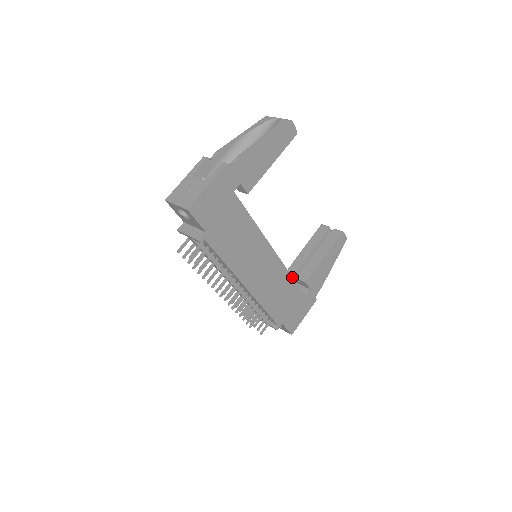
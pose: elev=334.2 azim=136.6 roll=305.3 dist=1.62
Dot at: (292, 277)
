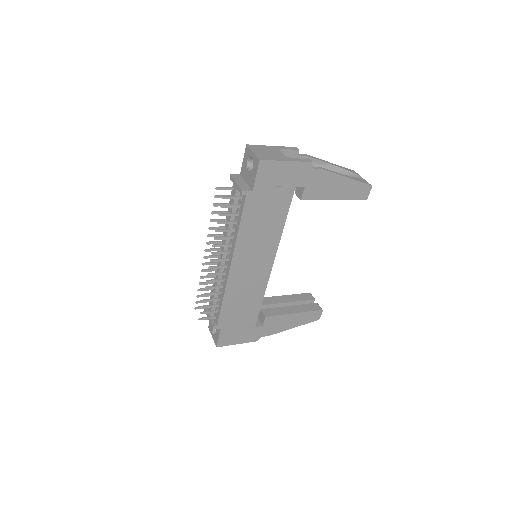
Dot at: occluded
